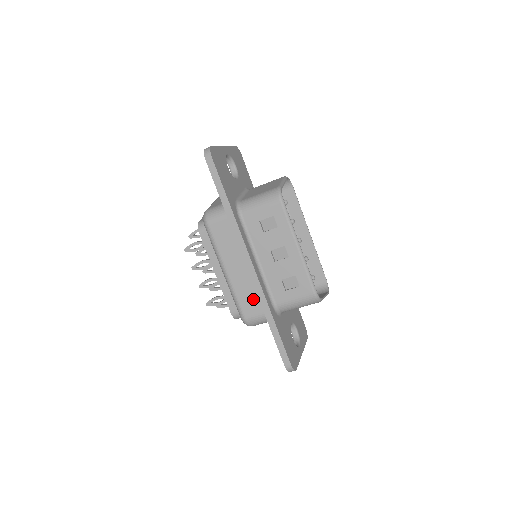
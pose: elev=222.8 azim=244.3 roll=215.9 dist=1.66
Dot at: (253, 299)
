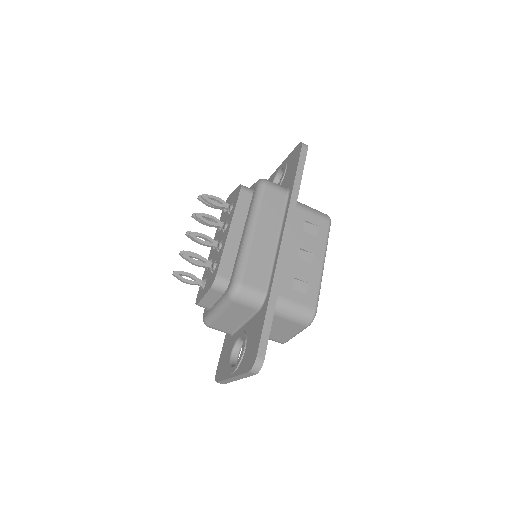
Dot at: (263, 271)
